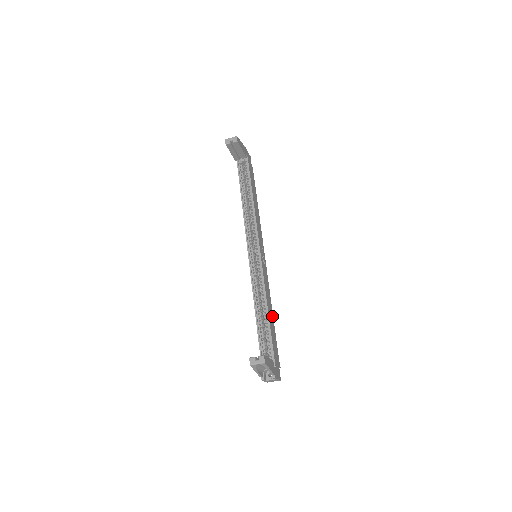
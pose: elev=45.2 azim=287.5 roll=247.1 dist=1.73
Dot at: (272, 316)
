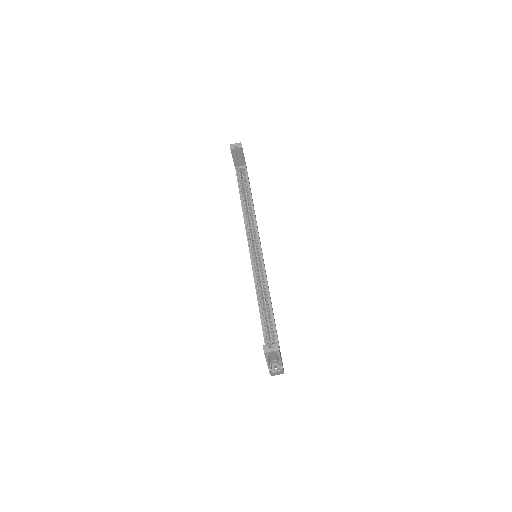
Dot at: (273, 313)
